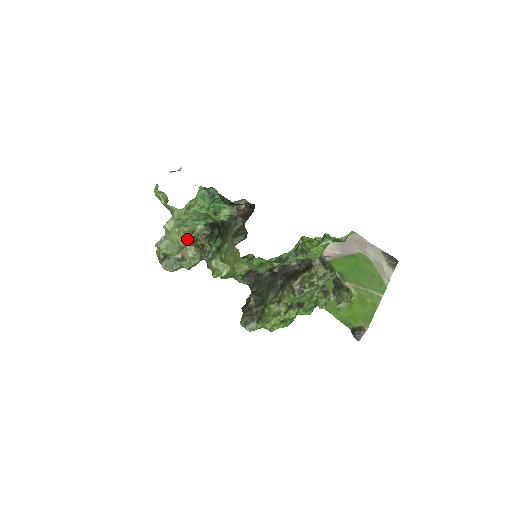
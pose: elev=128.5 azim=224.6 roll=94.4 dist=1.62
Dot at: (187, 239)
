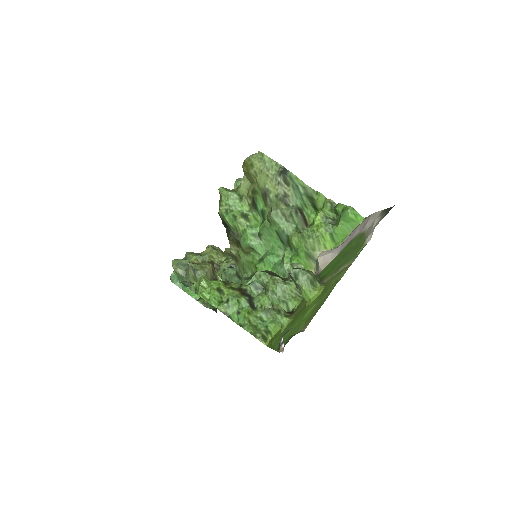
Dot at: (213, 259)
